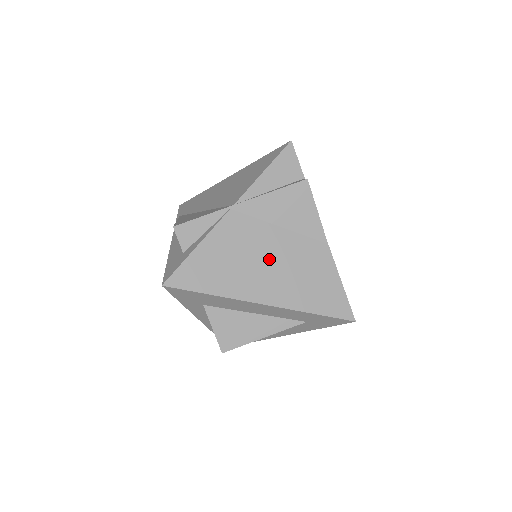
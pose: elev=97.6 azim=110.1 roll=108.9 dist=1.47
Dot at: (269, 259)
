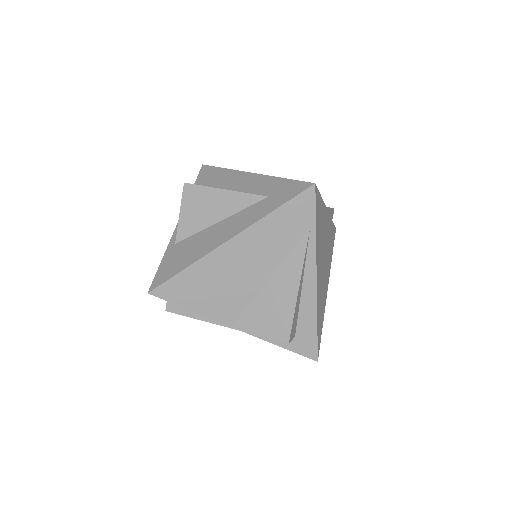
Dot at: occluded
